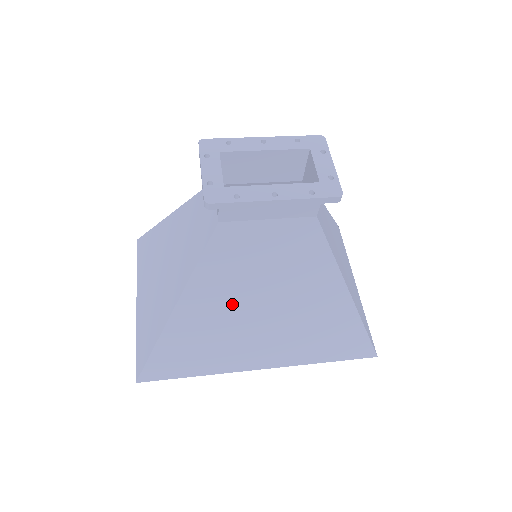
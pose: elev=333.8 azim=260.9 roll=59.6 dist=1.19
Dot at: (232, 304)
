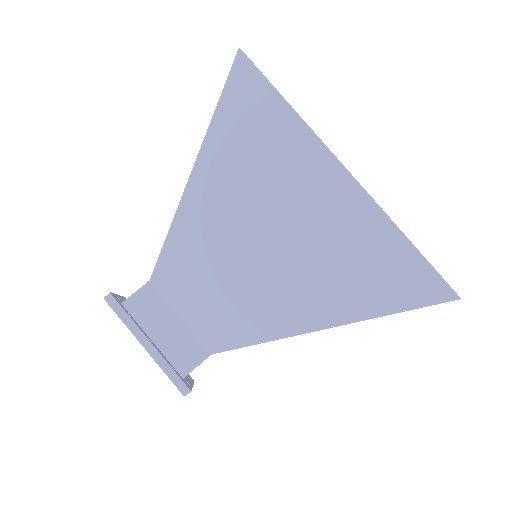
Dot at: occluded
